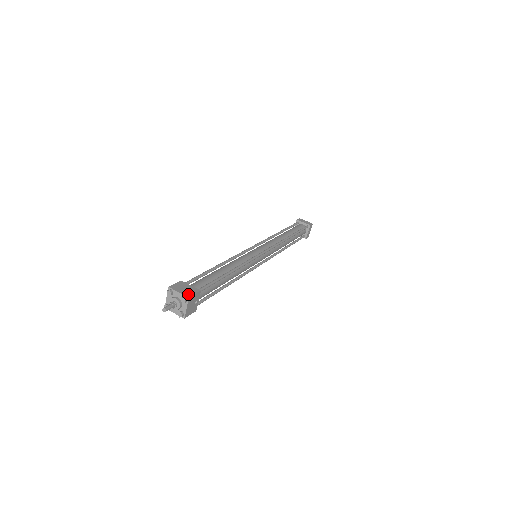
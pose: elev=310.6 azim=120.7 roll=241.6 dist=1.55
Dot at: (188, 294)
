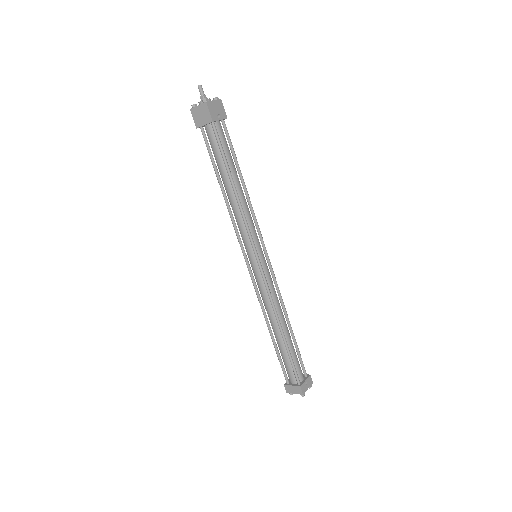
Dot at: (220, 104)
